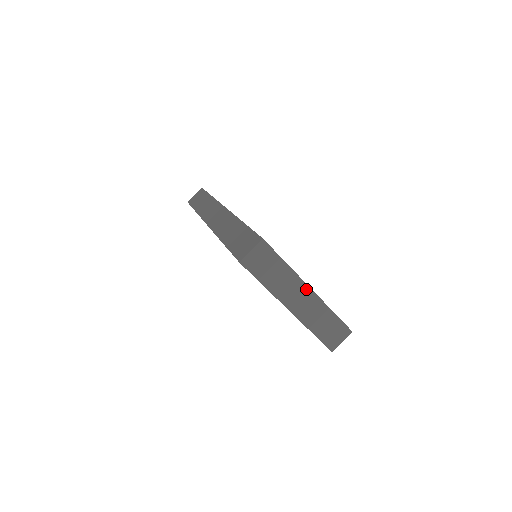
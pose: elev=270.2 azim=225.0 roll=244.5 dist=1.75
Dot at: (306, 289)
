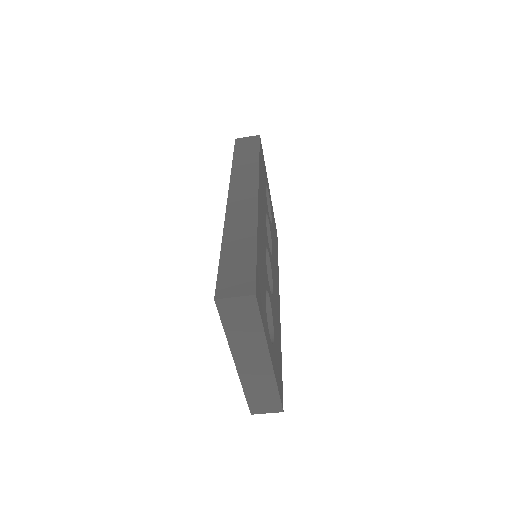
Dot at: (266, 358)
